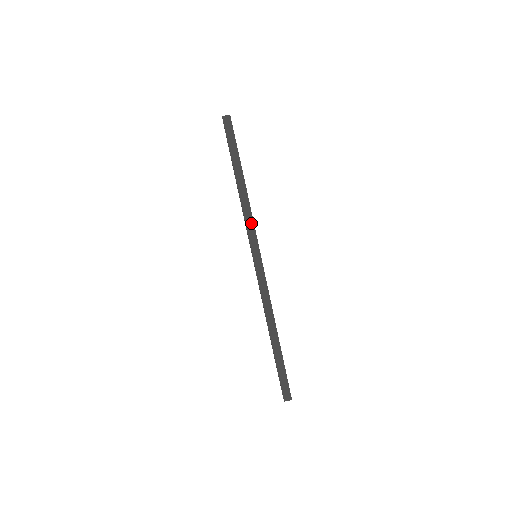
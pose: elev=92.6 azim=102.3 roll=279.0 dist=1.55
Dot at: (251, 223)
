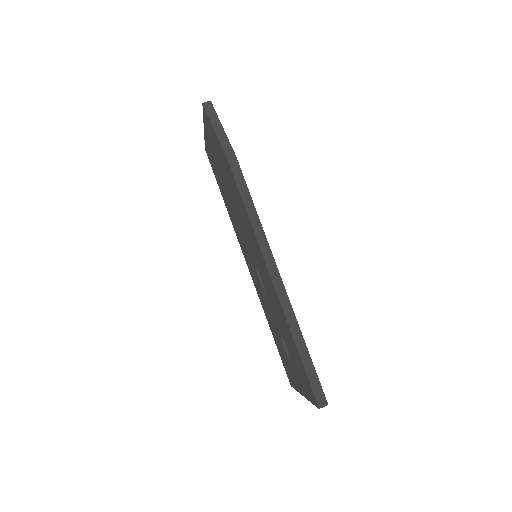
Dot at: (249, 200)
